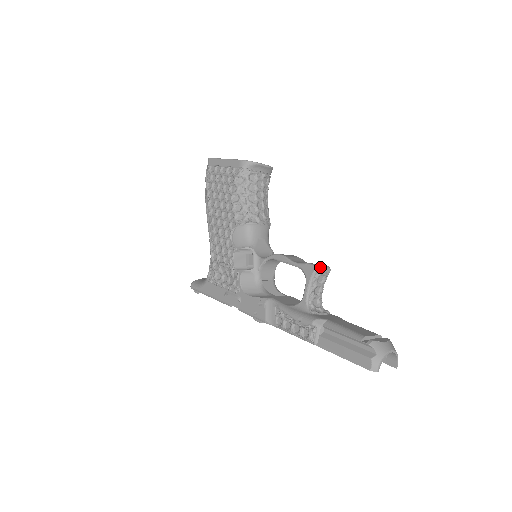
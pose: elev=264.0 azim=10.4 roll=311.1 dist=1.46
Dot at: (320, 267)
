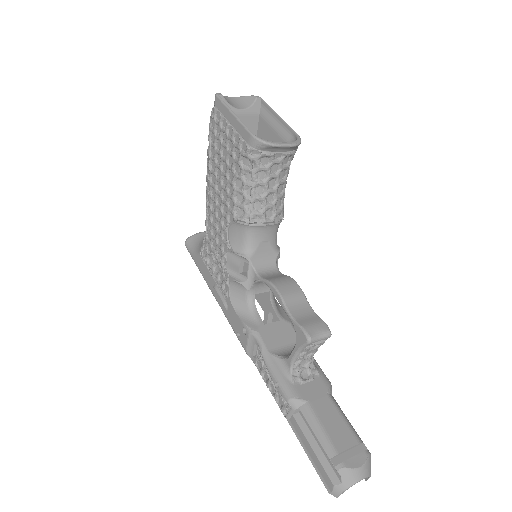
Dot at: (316, 337)
